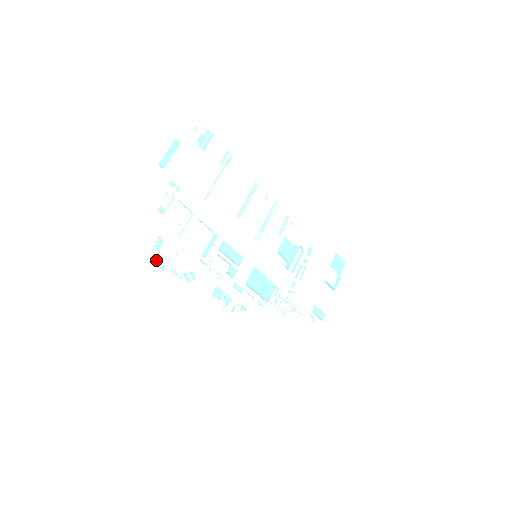
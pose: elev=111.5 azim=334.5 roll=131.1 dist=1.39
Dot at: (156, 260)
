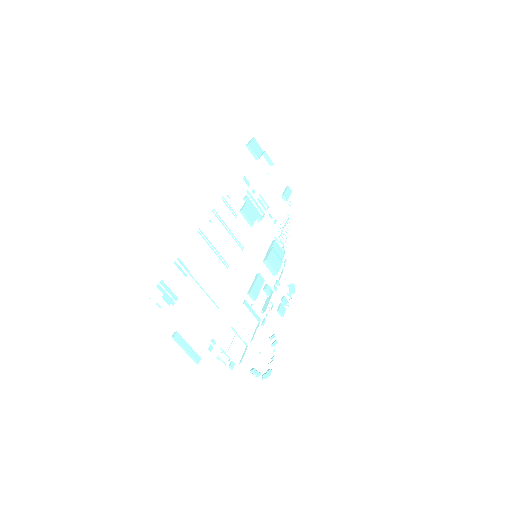
Dot at: (266, 378)
